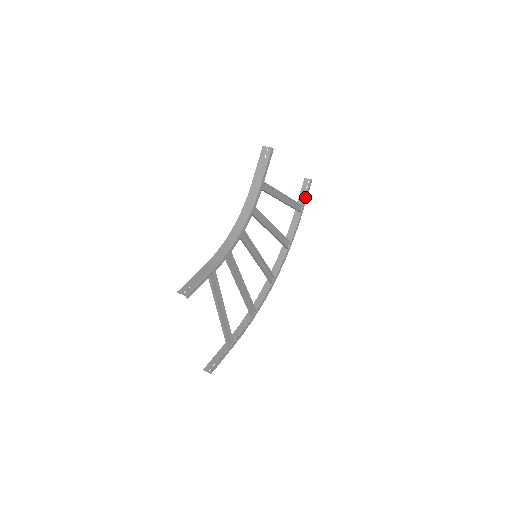
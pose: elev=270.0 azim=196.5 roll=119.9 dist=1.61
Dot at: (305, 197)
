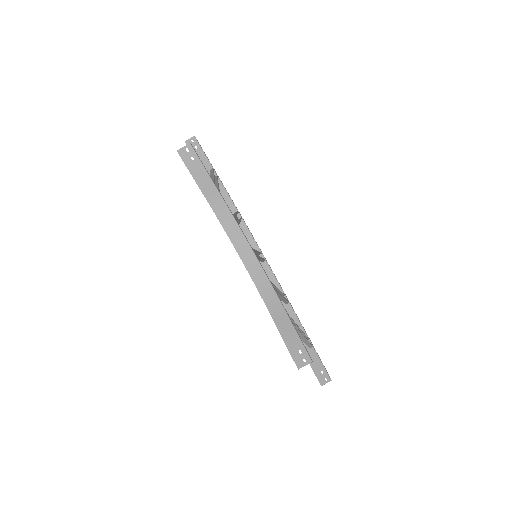
Dot at: (207, 159)
